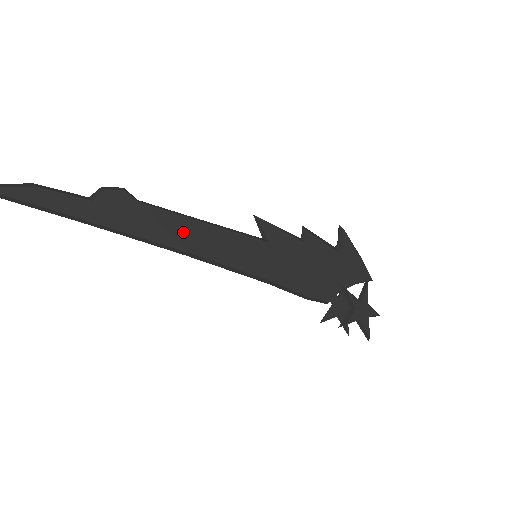
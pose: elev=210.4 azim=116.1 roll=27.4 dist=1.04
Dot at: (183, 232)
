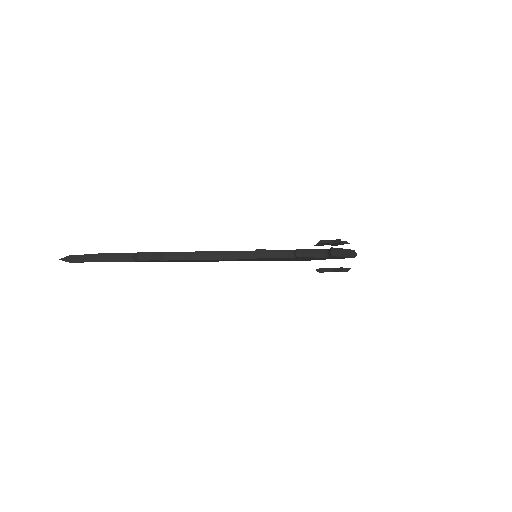
Dot at: occluded
